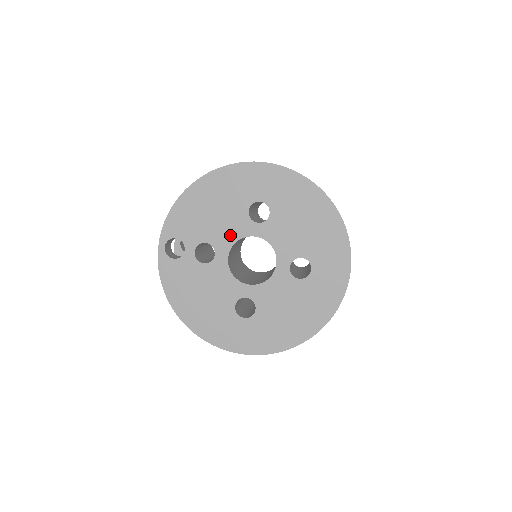
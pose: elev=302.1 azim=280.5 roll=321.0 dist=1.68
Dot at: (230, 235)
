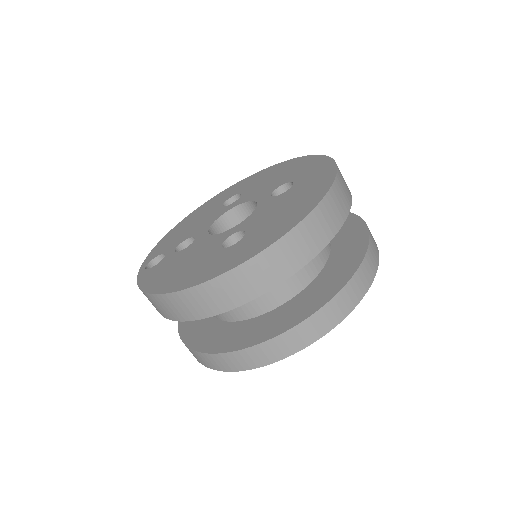
Dot at: occluded
